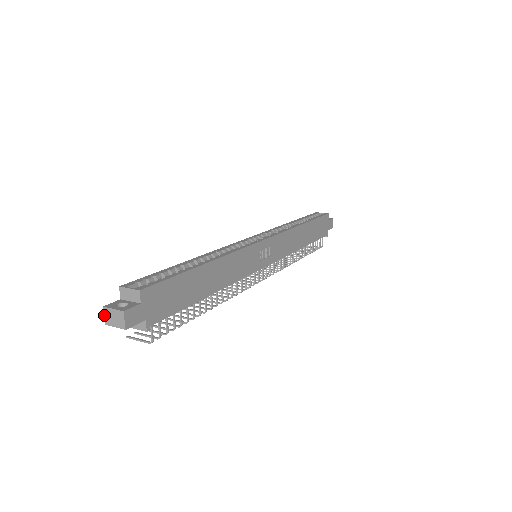
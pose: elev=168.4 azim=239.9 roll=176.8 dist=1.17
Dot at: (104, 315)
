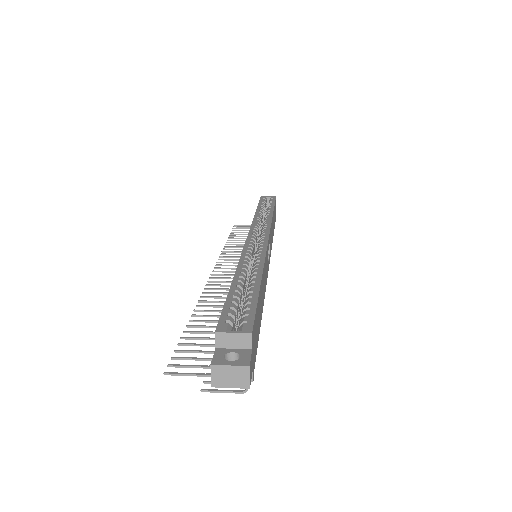
Dot at: (211, 375)
